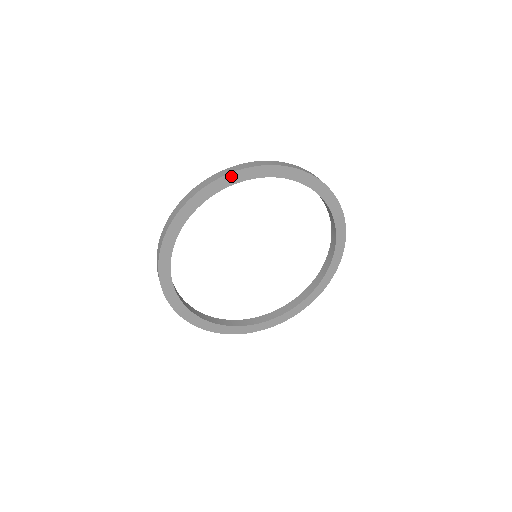
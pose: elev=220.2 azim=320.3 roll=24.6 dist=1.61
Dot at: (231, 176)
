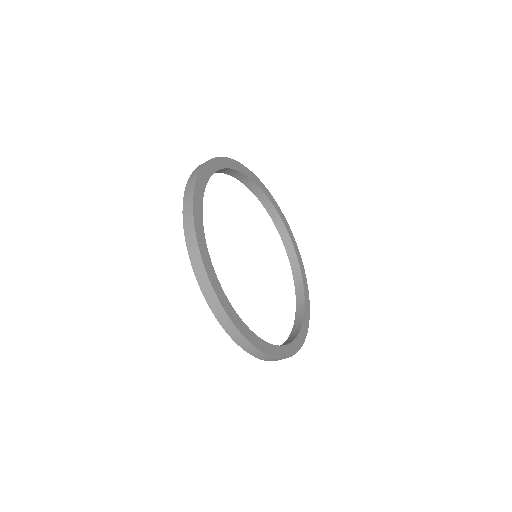
Dot at: (226, 160)
